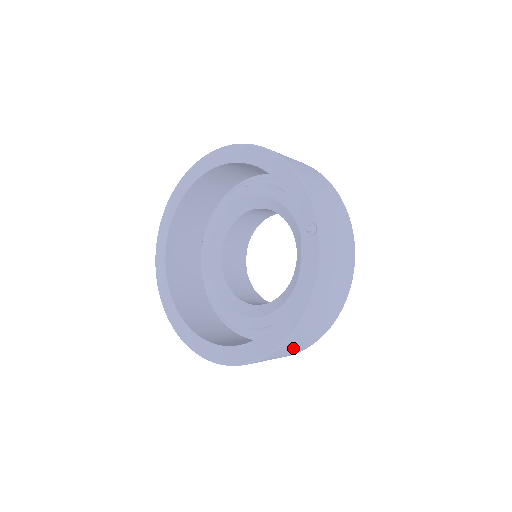
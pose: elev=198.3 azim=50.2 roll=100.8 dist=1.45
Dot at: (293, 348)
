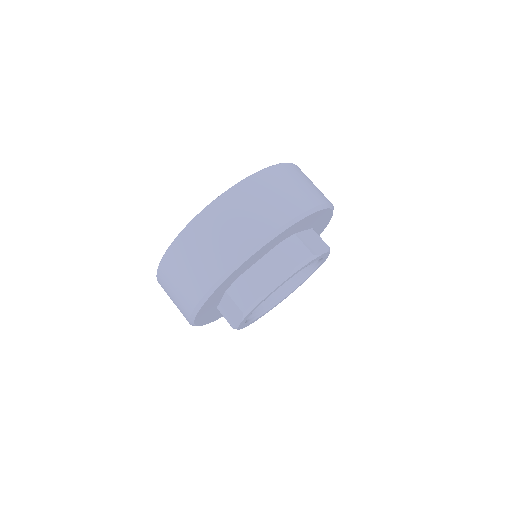
Dot at: (222, 232)
